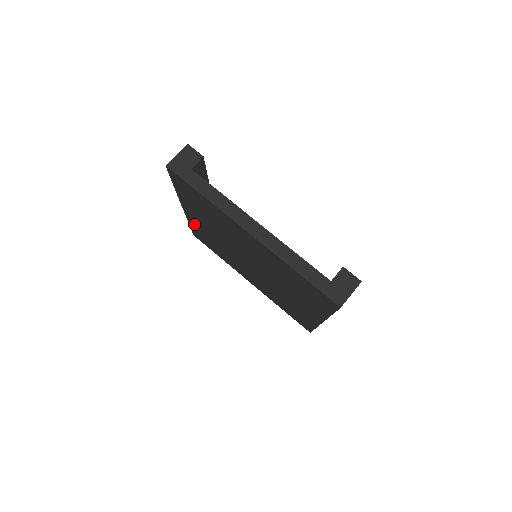
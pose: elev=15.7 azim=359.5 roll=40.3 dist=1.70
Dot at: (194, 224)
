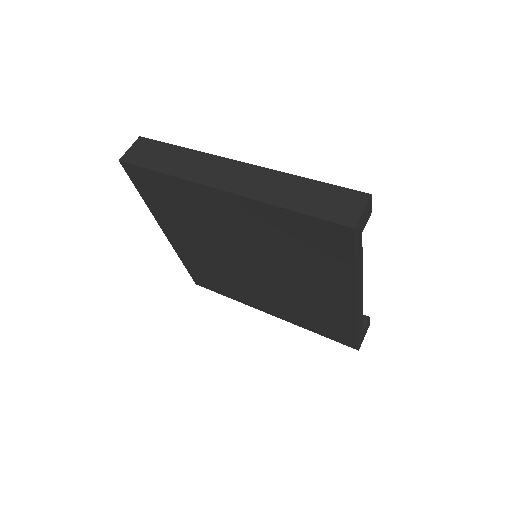
Dot at: (189, 190)
